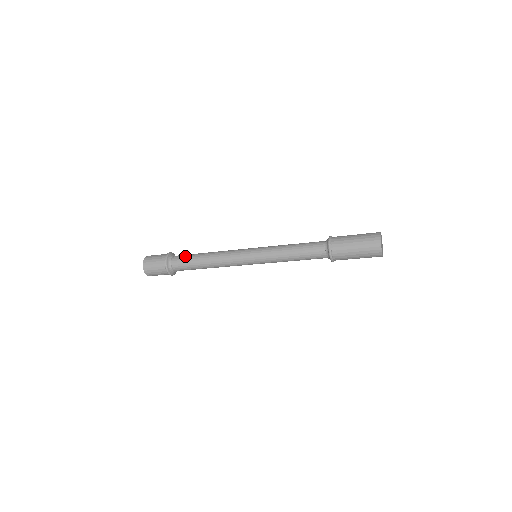
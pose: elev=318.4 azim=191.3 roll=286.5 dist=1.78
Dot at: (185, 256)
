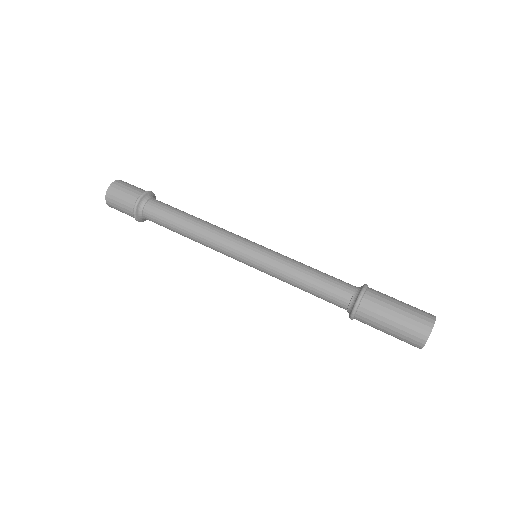
Dot at: (161, 213)
